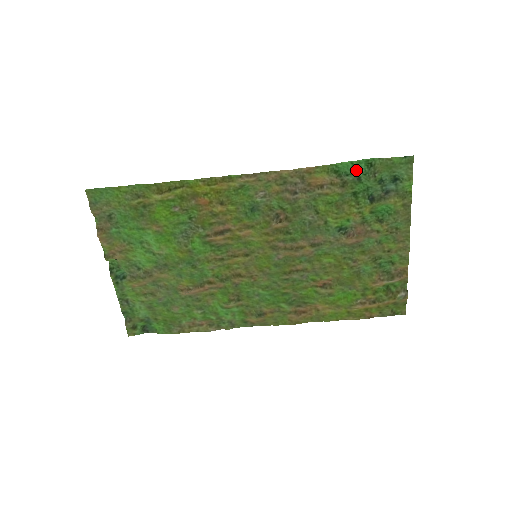
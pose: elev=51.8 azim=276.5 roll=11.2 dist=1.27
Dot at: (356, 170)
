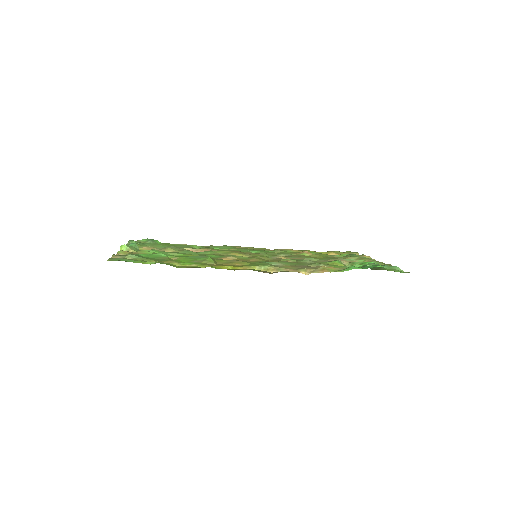
Dot at: (363, 268)
